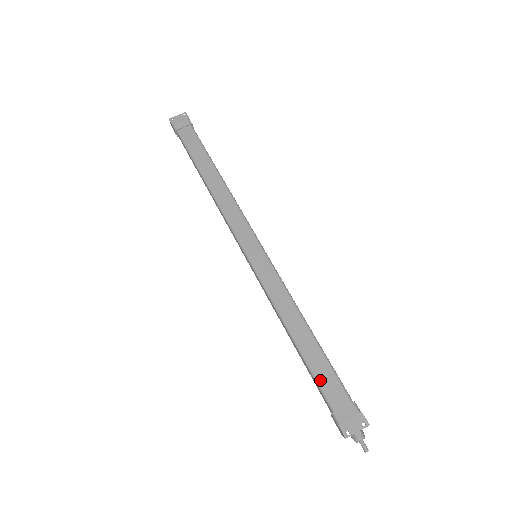
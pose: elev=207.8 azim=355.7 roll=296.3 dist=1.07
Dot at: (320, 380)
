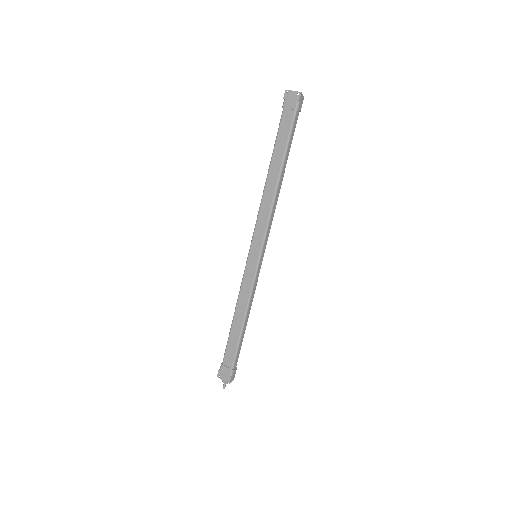
Dot at: (228, 347)
